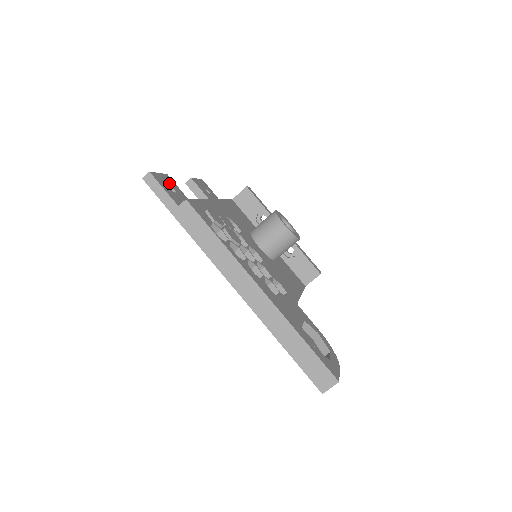
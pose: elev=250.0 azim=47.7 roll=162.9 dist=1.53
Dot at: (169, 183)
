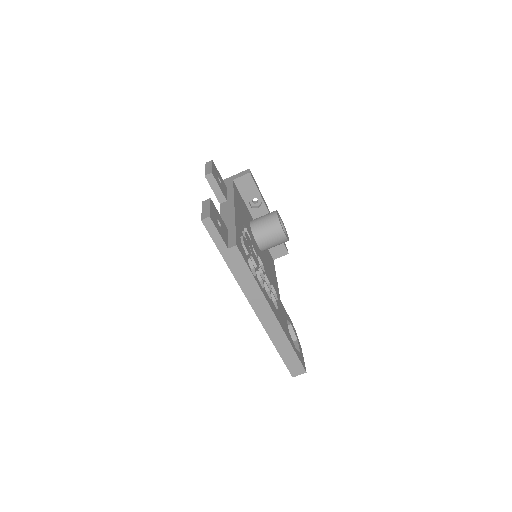
Dot at: (216, 214)
